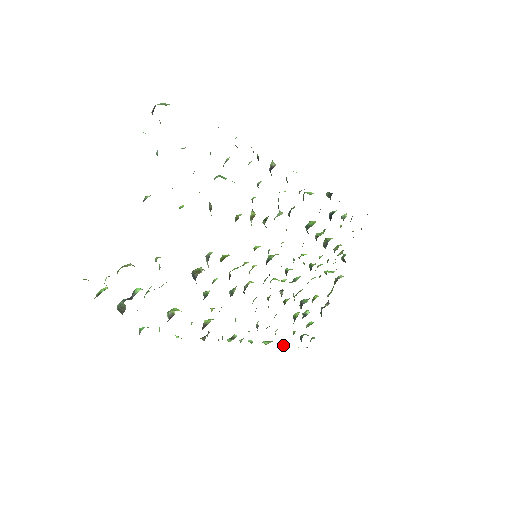
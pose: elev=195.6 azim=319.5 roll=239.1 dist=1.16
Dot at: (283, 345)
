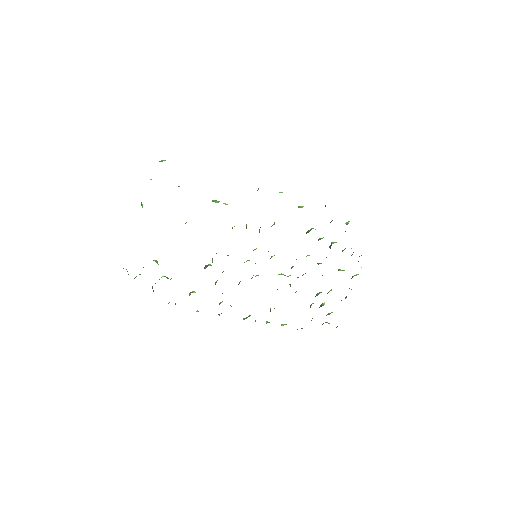
Dot at: occluded
